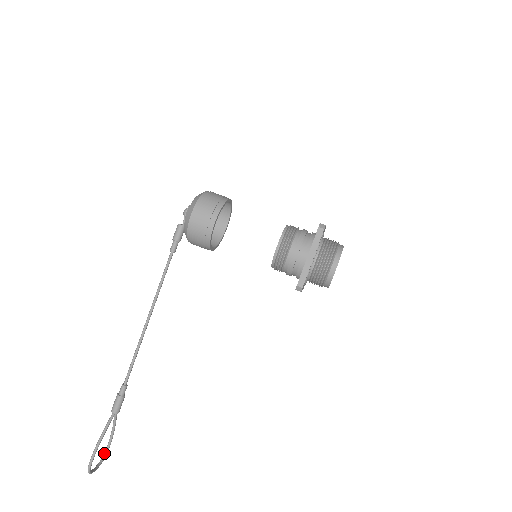
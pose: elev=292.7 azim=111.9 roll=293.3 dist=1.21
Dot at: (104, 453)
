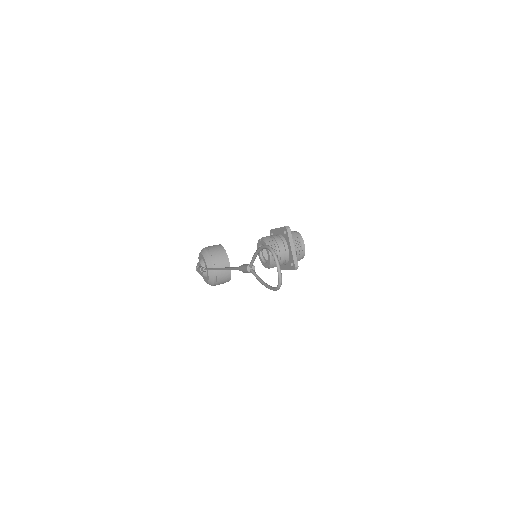
Dot at: (276, 287)
